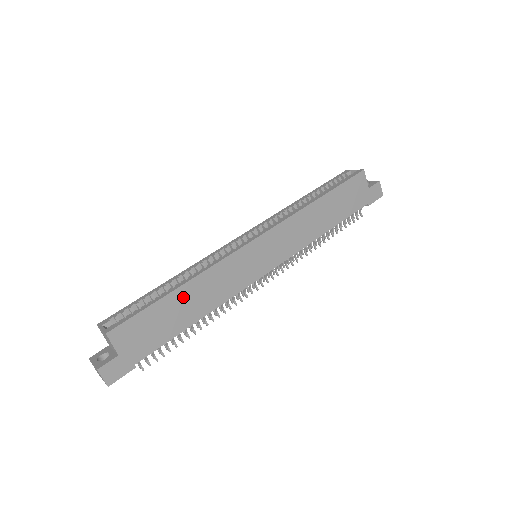
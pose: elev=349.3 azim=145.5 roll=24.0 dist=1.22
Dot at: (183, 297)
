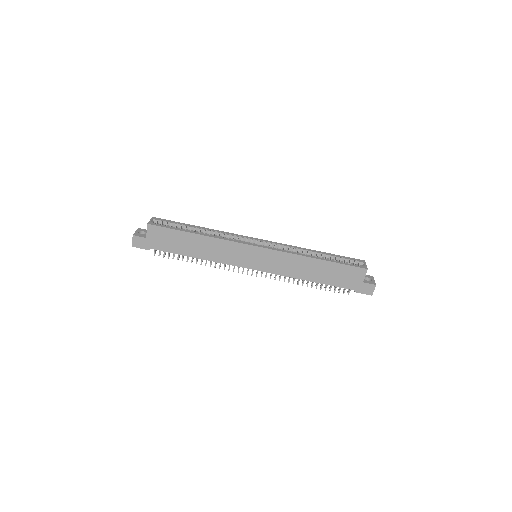
Dot at: (195, 240)
